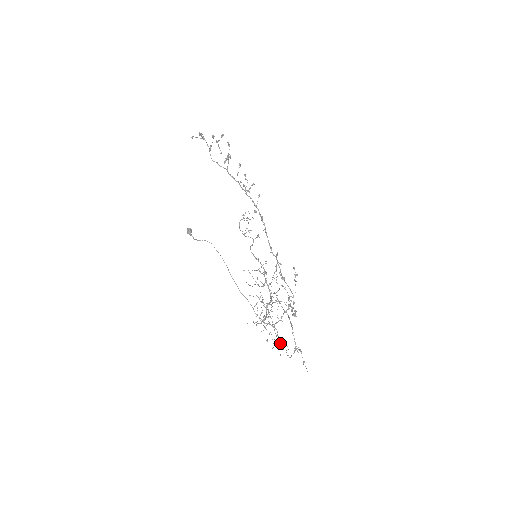
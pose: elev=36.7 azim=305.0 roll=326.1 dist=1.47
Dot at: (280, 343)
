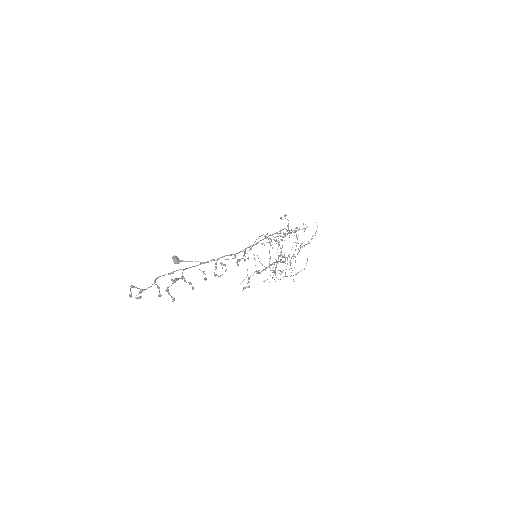
Dot at: occluded
